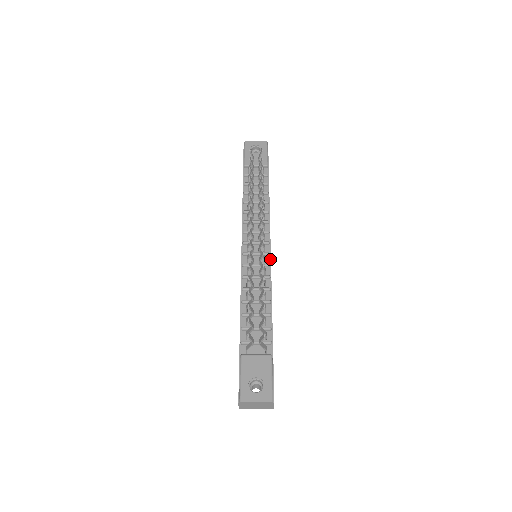
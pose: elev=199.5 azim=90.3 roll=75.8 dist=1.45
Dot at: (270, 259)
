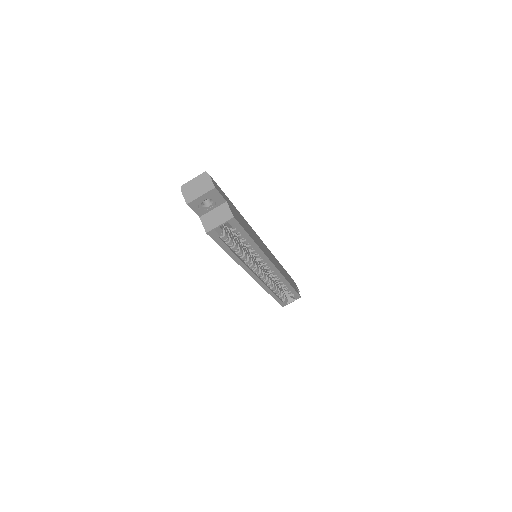
Dot at: (259, 238)
